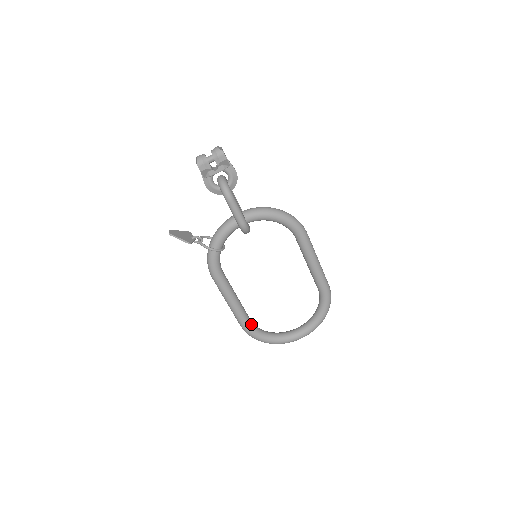
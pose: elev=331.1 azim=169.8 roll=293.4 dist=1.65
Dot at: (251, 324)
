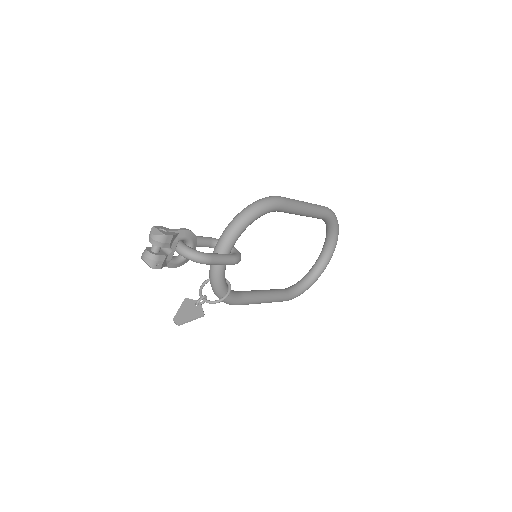
Dot at: (289, 293)
